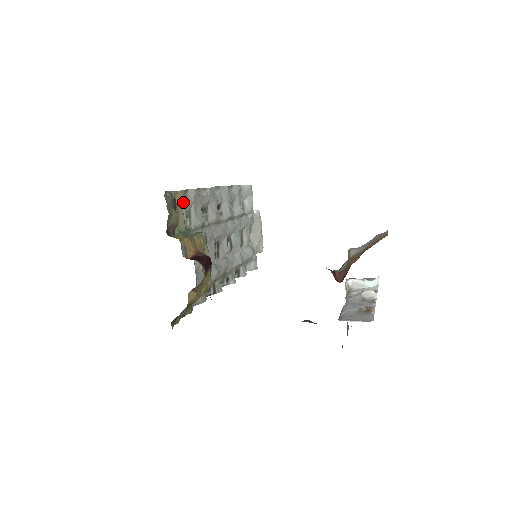
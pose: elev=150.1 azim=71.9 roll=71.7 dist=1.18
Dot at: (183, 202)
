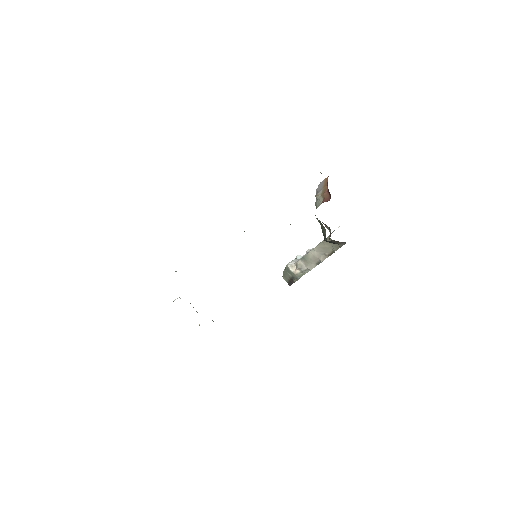
Dot at: occluded
